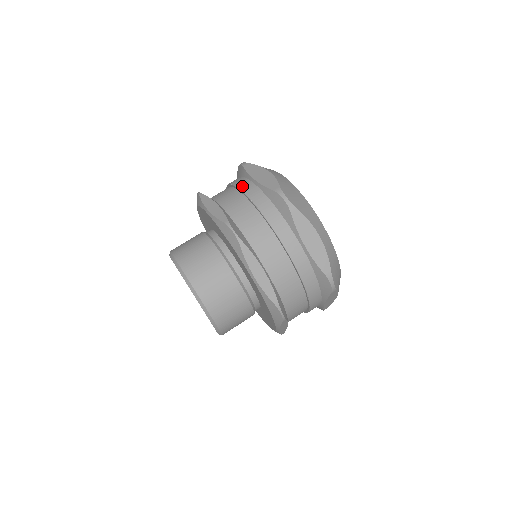
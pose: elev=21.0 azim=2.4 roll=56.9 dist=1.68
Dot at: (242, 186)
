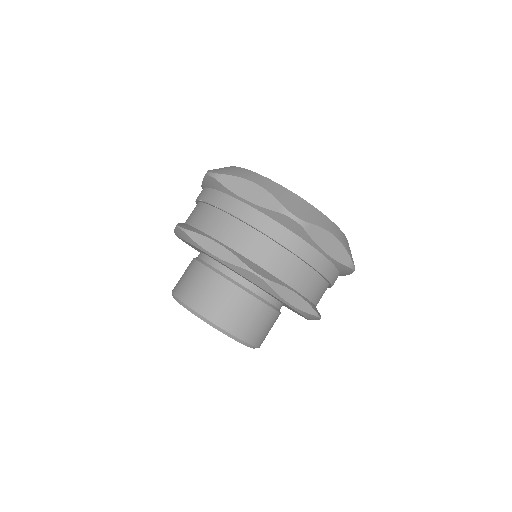
Dot at: (232, 210)
